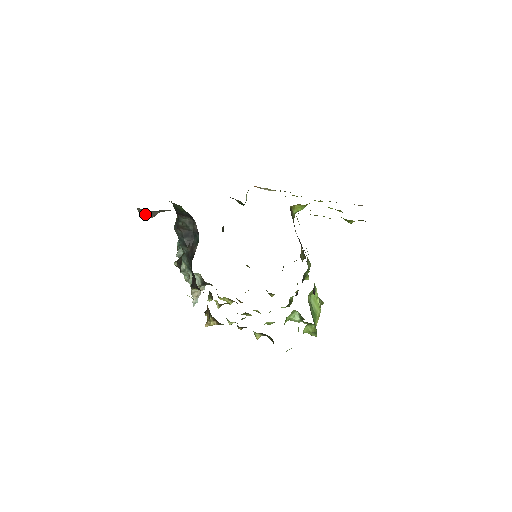
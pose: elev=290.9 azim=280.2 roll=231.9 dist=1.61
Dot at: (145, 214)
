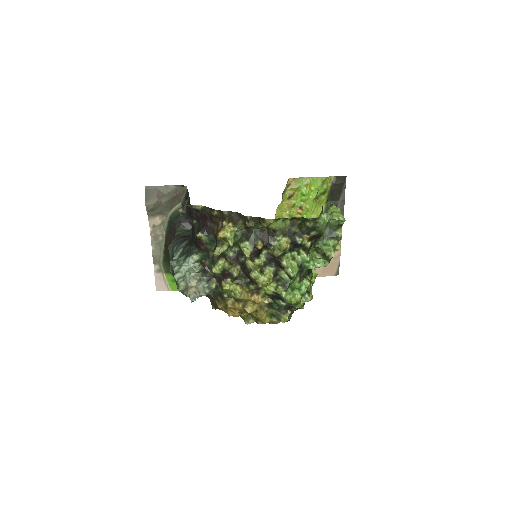
Dot at: (151, 195)
